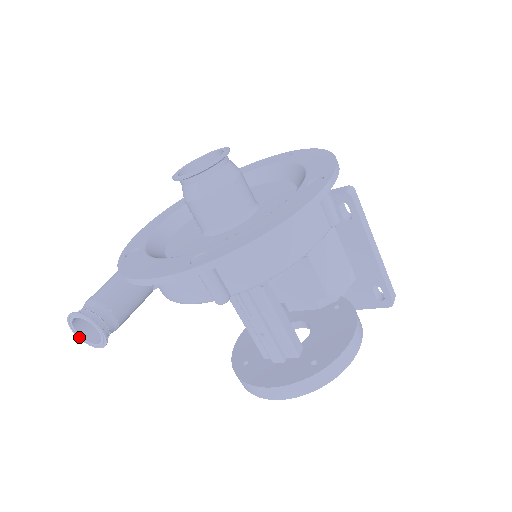
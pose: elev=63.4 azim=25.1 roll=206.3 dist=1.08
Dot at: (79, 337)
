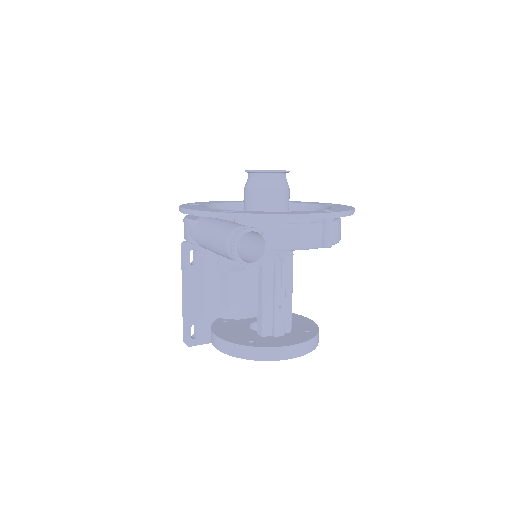
Dot at: (234, 255)
